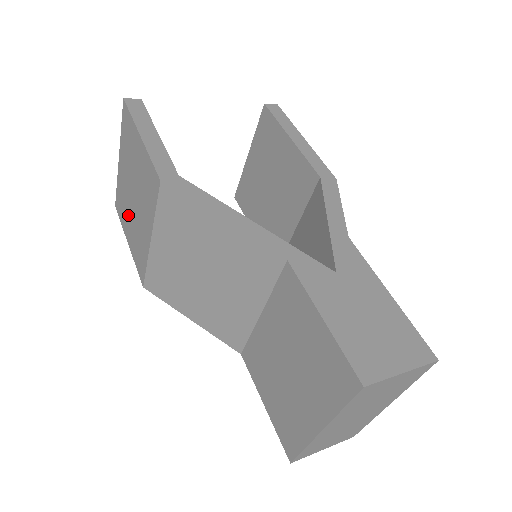
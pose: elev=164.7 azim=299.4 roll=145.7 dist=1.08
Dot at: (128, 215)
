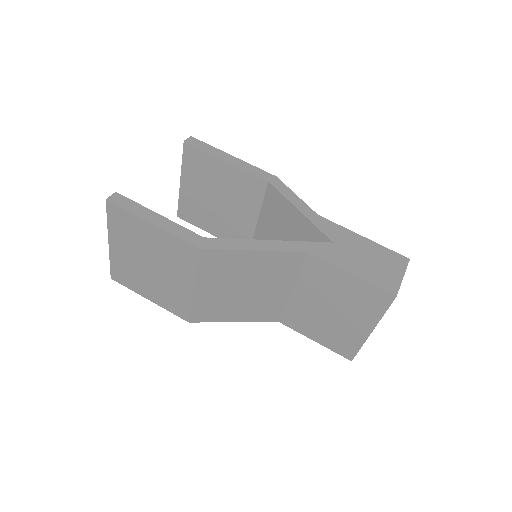
Dot at: (143, 280)
